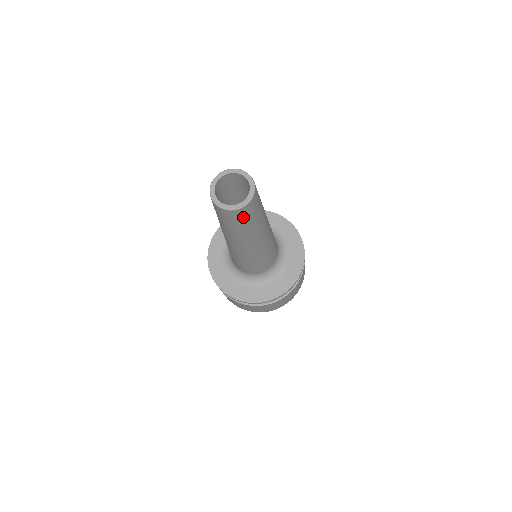
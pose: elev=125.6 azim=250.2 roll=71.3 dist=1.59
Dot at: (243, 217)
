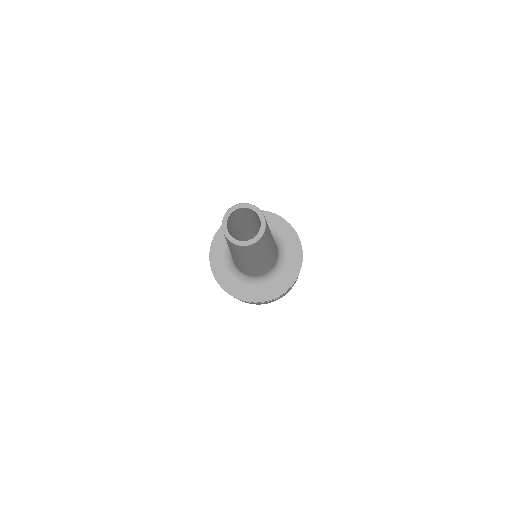
Dot at: (262, 242)
